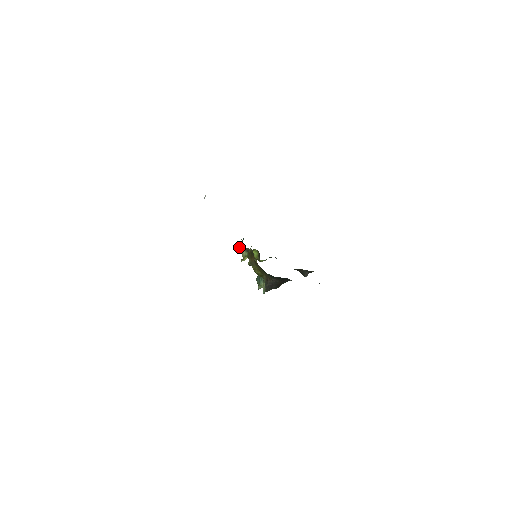
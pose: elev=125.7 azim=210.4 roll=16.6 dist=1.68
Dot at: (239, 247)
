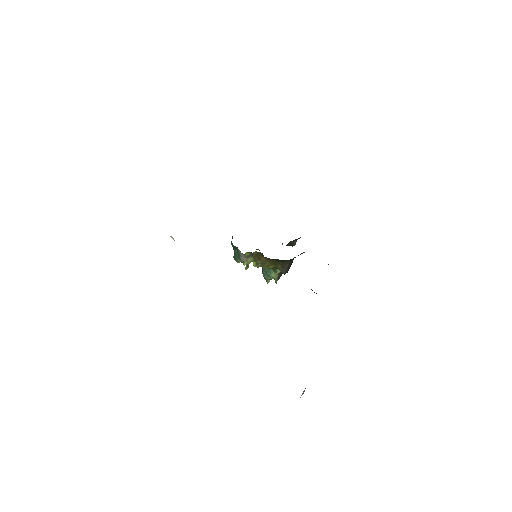
Dot at: (241, 258)
